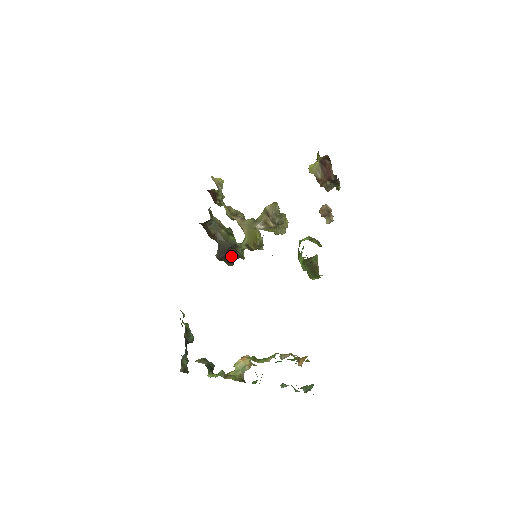
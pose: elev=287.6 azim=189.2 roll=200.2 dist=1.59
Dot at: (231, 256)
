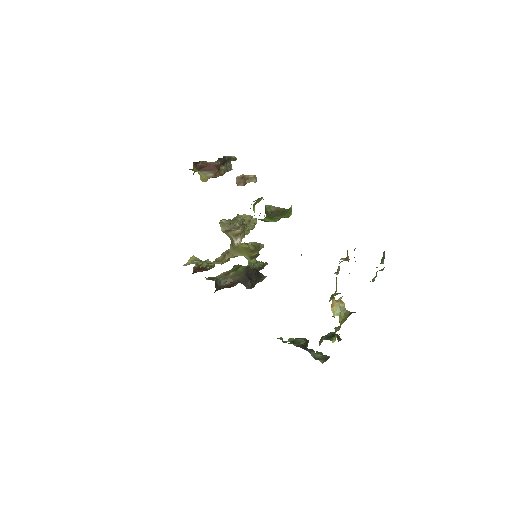
Dot at: (255, 276)
